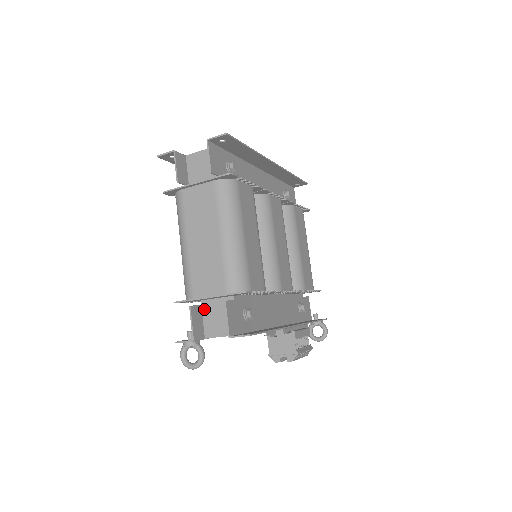
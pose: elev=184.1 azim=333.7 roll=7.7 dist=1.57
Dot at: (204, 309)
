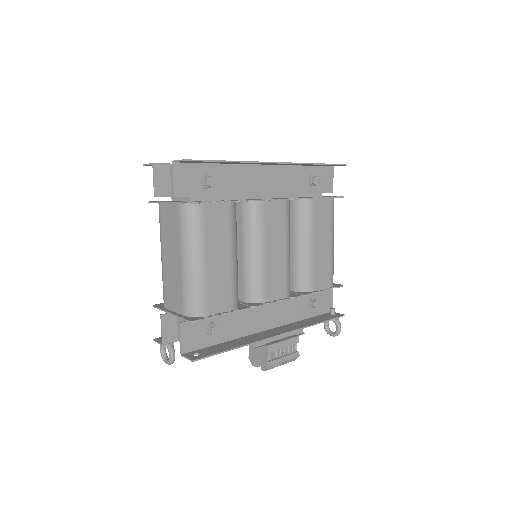
Dot at: occluded
